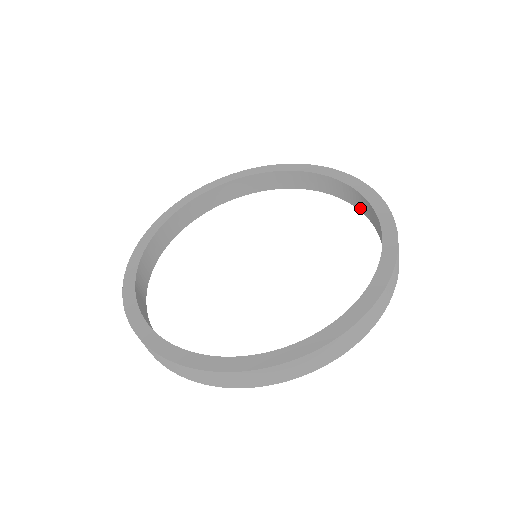
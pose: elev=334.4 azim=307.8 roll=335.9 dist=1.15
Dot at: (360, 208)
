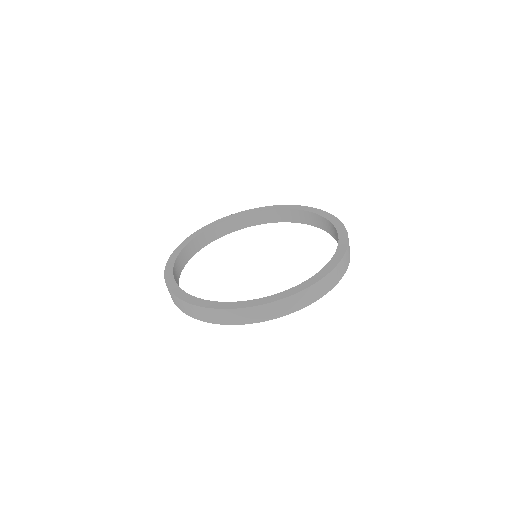
Dot at: (333, 236)
